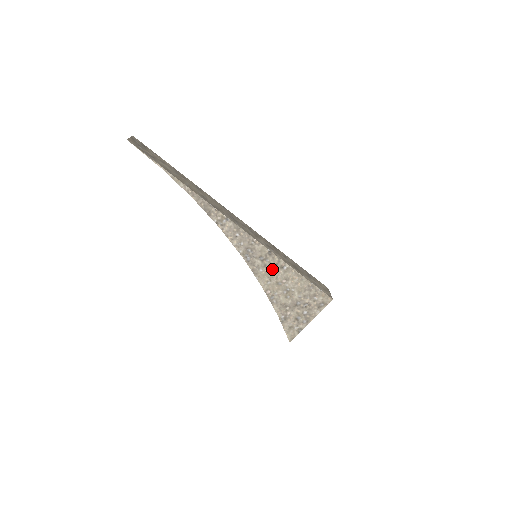
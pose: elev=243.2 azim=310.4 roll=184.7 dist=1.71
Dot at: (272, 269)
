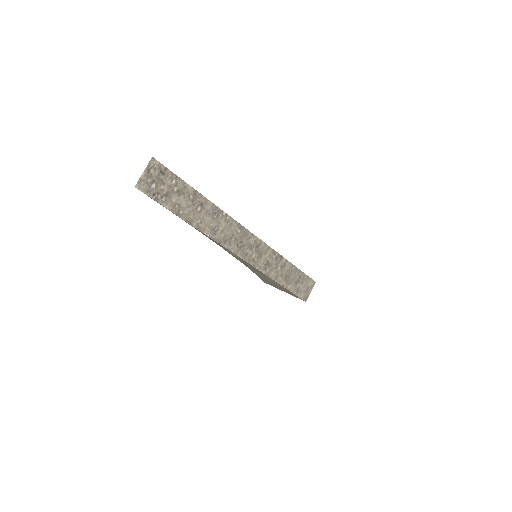
Dot at: (262, 274)
